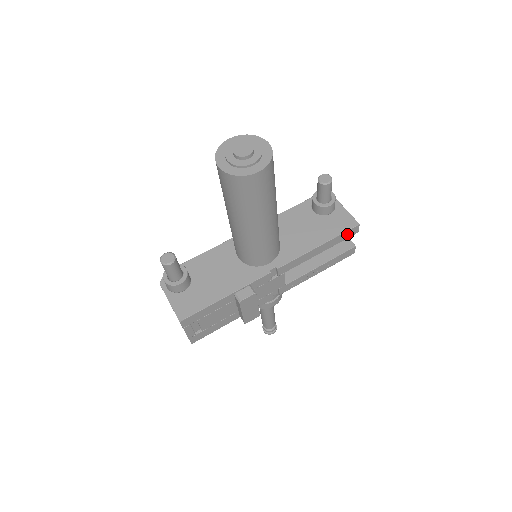
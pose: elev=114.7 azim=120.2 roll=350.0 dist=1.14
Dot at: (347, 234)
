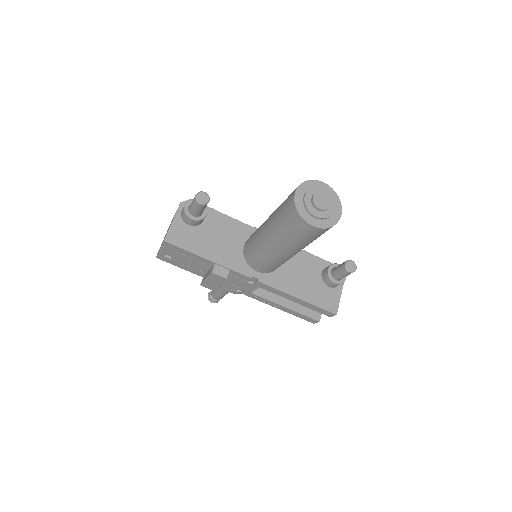
Dot at: (323, 311)
